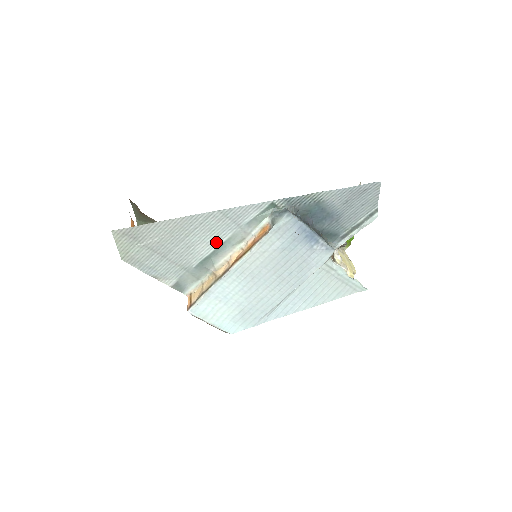
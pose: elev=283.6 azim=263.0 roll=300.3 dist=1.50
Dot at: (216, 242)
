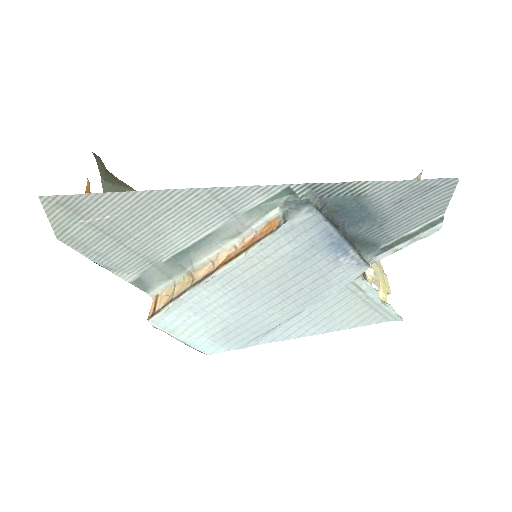
Dot at: (198, 232)
